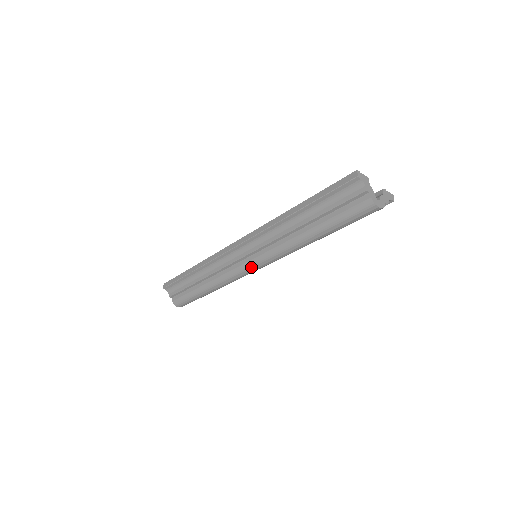
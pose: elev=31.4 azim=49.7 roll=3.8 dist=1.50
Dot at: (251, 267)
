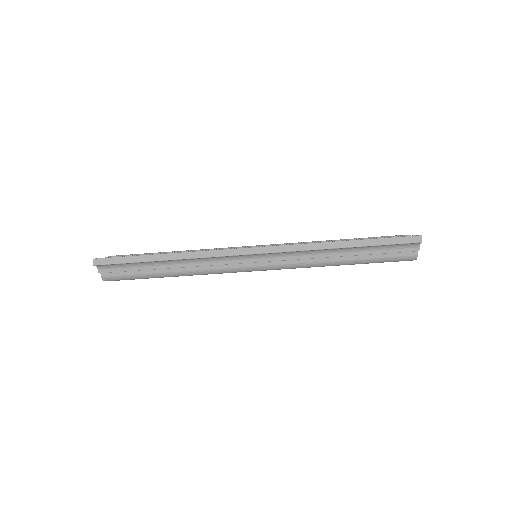
Dot at: occluded
